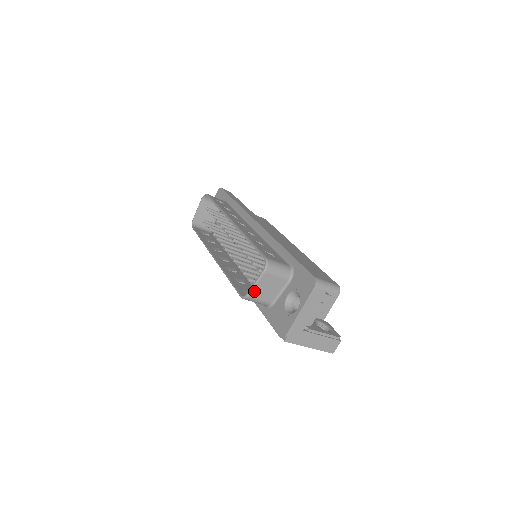
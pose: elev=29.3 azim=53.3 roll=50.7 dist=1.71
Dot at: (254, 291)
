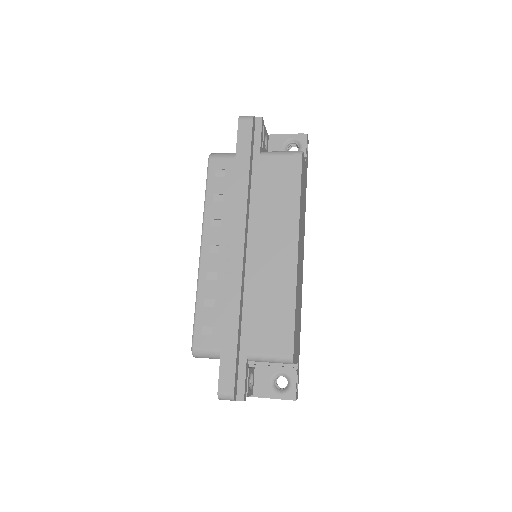
Dot at: occluded
